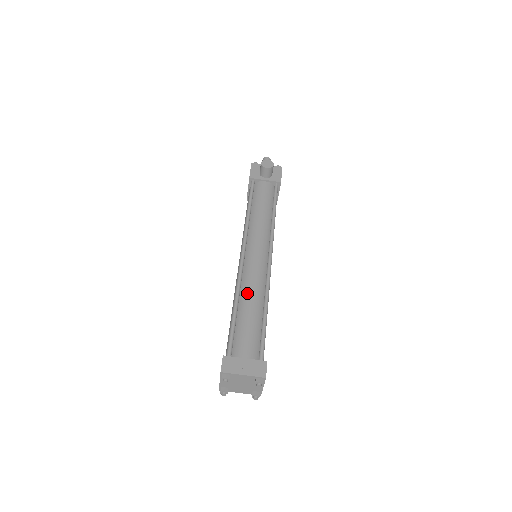
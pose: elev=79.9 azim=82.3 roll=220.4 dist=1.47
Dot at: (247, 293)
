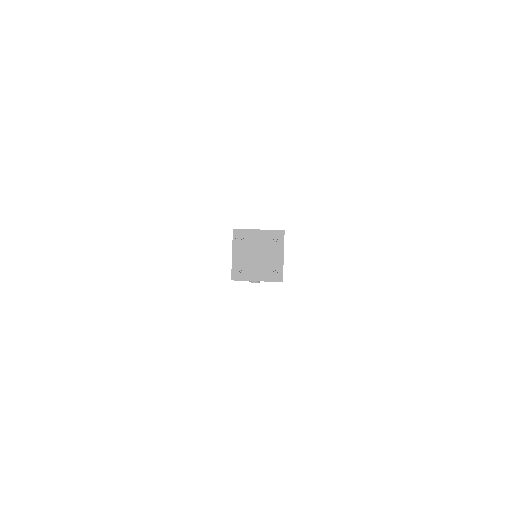
Dot at: occluded
